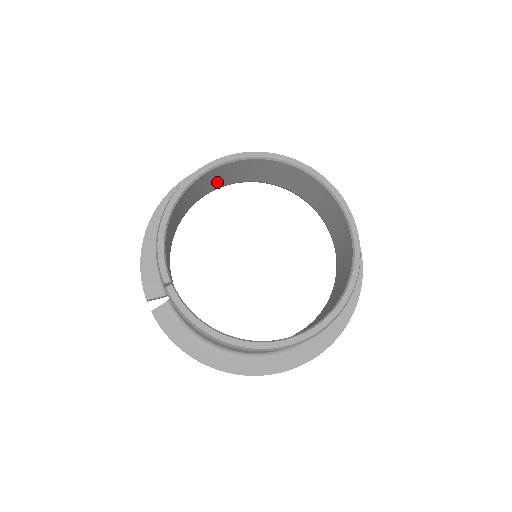
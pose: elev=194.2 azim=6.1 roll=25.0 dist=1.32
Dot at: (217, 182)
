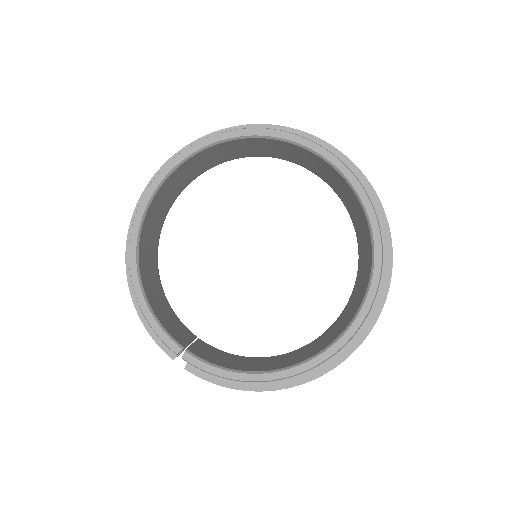
Dot at: (169, 199)
